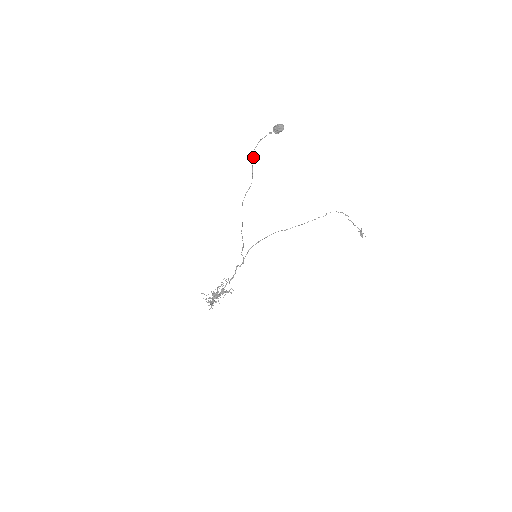
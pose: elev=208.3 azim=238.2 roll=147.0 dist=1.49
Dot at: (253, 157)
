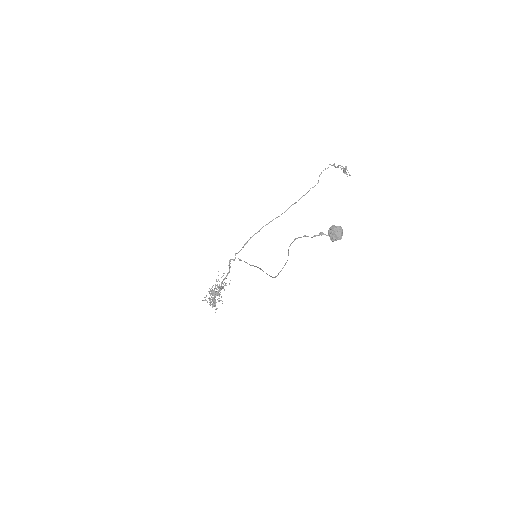
Dot at: (290, 244)
